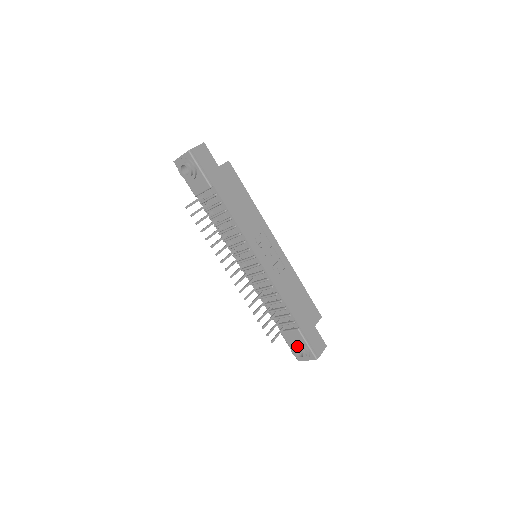
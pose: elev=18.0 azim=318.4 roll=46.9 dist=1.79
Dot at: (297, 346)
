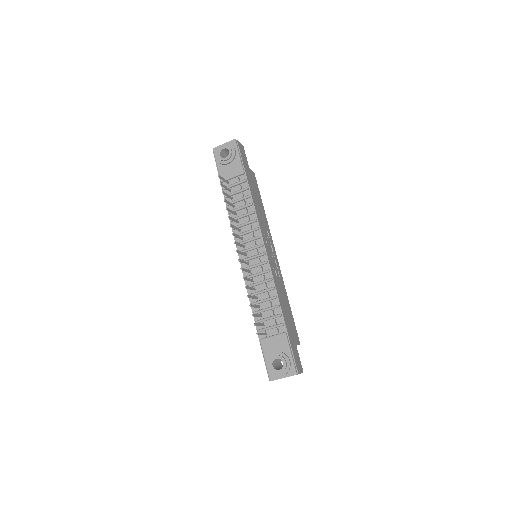
Dot at: (278, 355)
